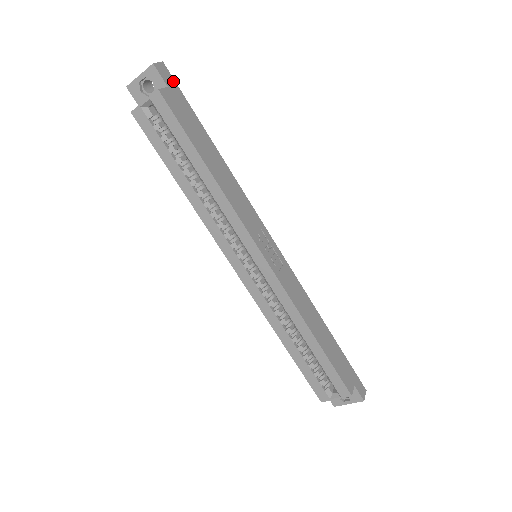
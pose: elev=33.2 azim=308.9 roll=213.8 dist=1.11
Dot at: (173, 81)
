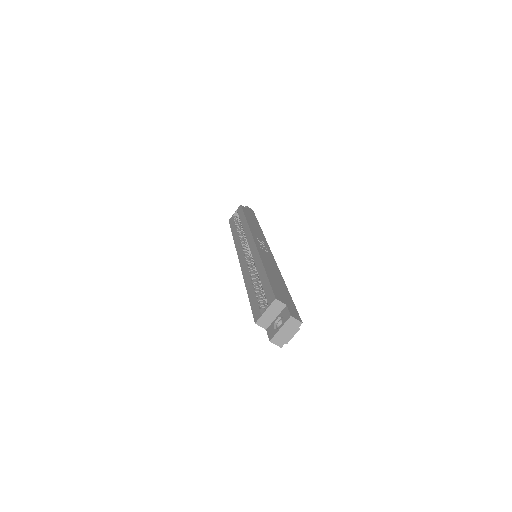
Dot at: (253, 213)
